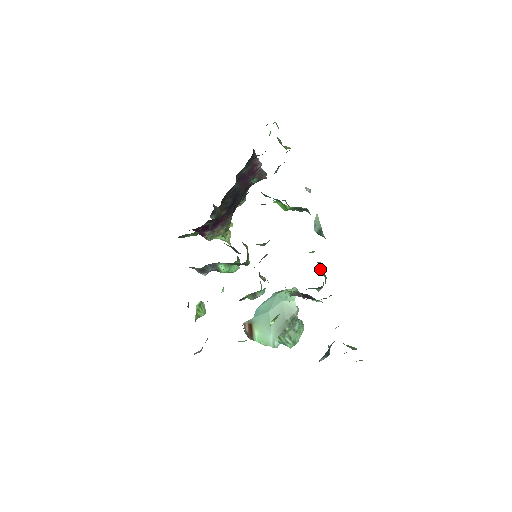
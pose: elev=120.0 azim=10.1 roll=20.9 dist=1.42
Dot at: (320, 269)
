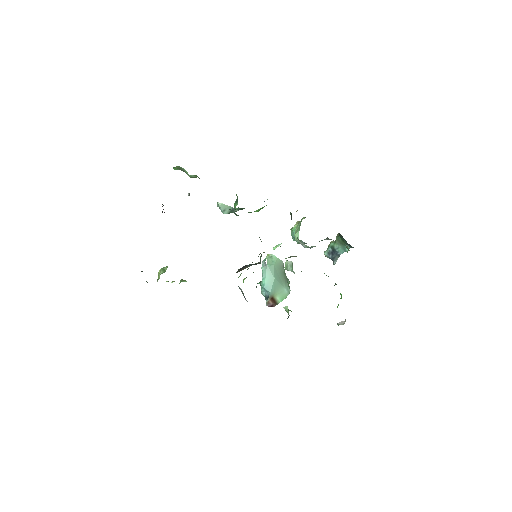
Dot at: occluded
